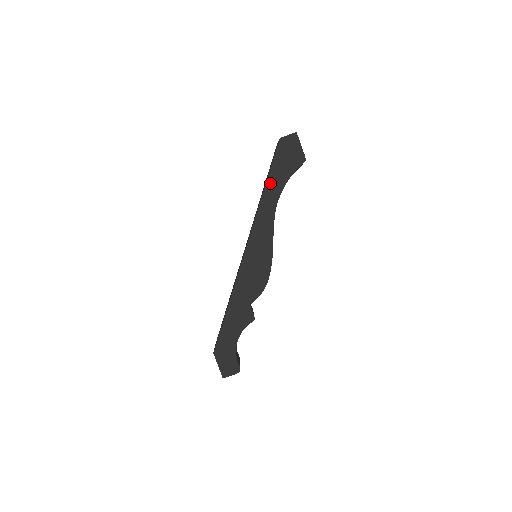
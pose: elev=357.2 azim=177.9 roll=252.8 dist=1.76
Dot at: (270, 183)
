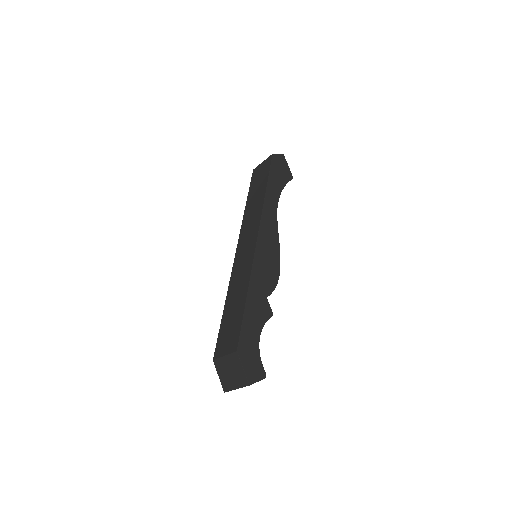
Dot at: (270, 186)
